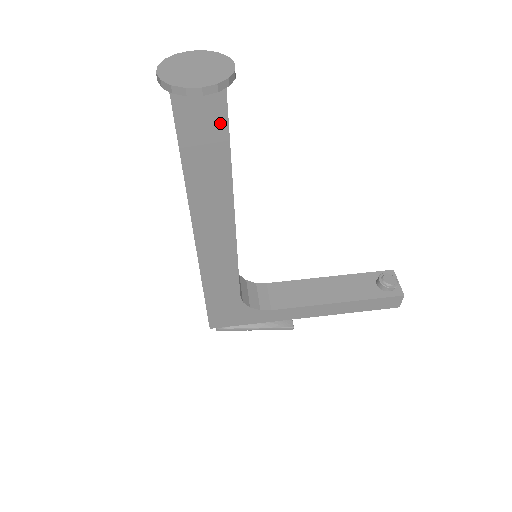
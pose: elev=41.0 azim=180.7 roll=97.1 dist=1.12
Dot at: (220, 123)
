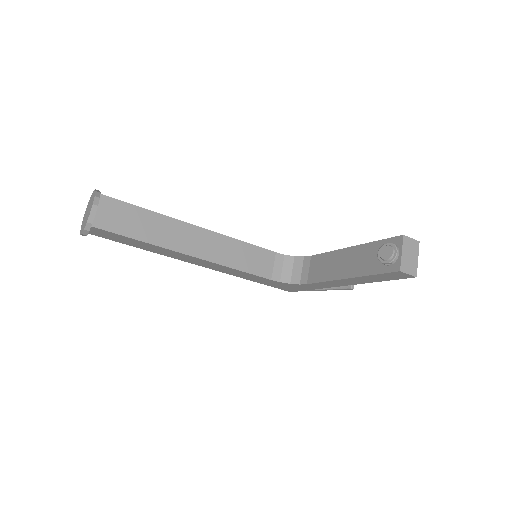
Dot at: (114, 234)
